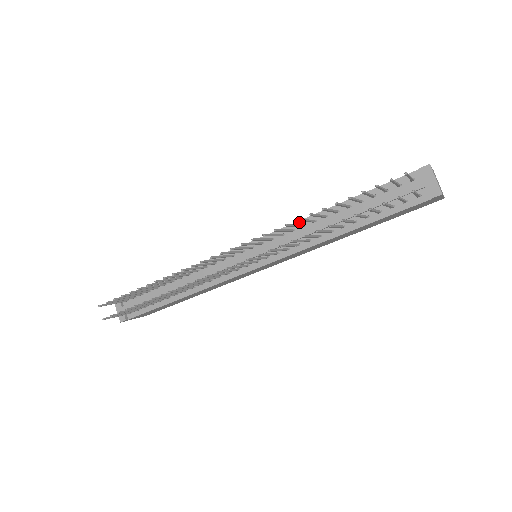
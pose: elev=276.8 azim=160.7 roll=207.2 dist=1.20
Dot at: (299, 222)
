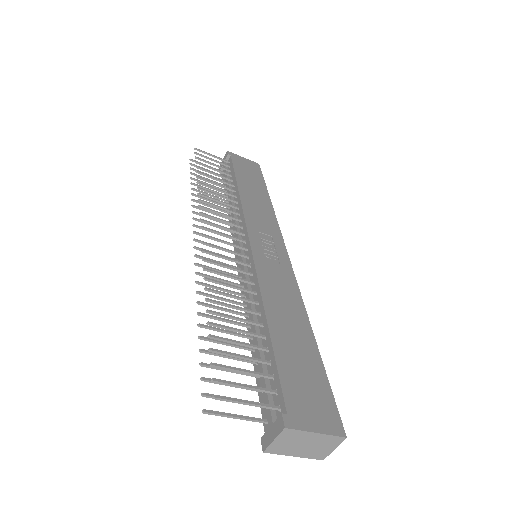
Dot at: (258, 286)
